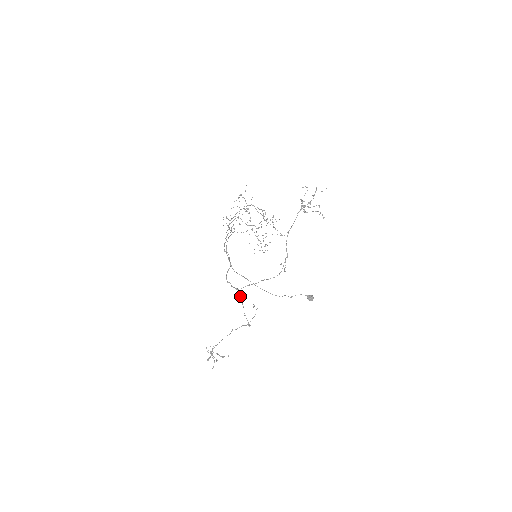
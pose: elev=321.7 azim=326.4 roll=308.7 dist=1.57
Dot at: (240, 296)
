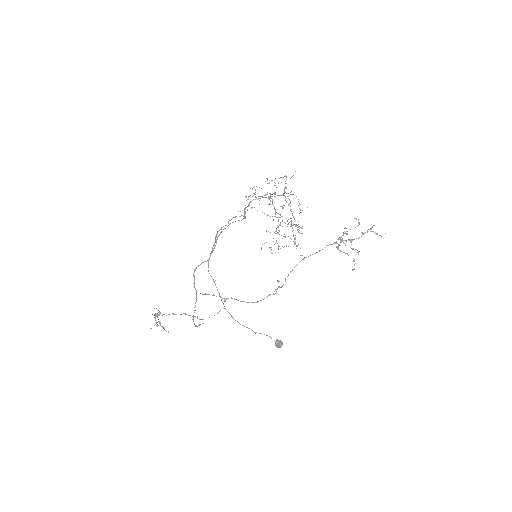
Dot at: (196, 300)
